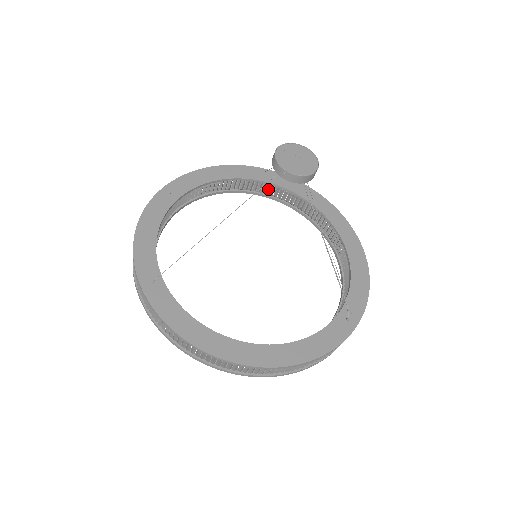
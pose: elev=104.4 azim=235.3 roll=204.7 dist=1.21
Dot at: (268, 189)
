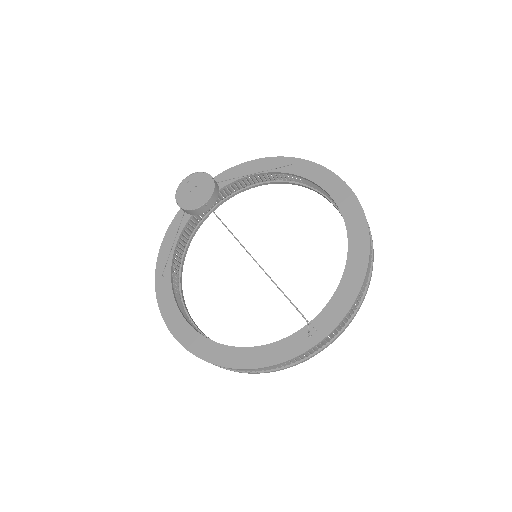
Dot at: (301, 180)
